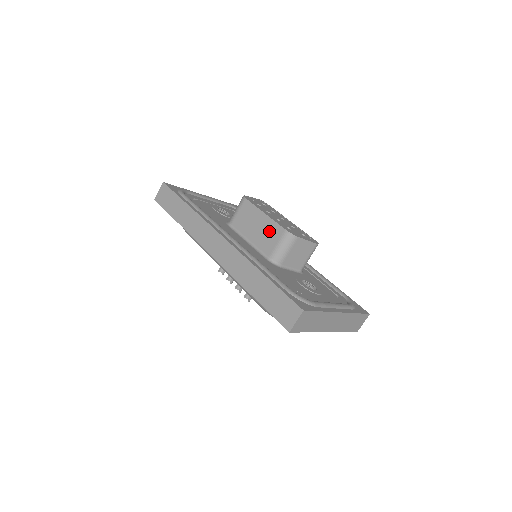
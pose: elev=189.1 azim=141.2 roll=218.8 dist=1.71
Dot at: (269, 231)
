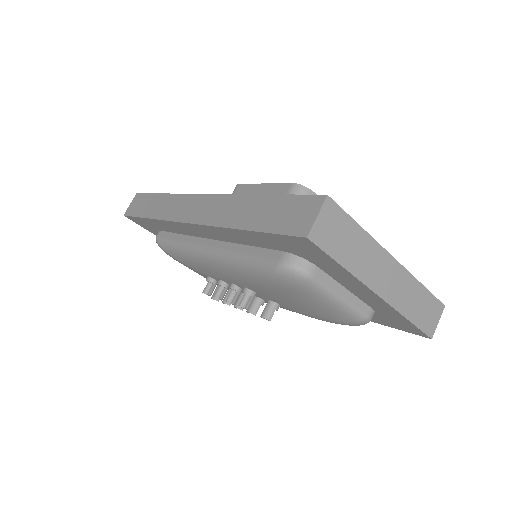
Dot at: occluded
